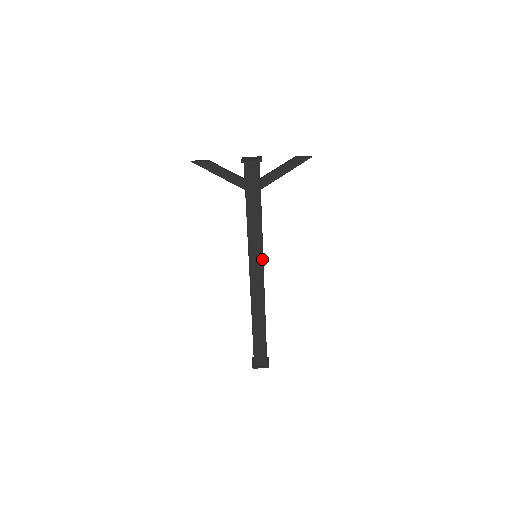
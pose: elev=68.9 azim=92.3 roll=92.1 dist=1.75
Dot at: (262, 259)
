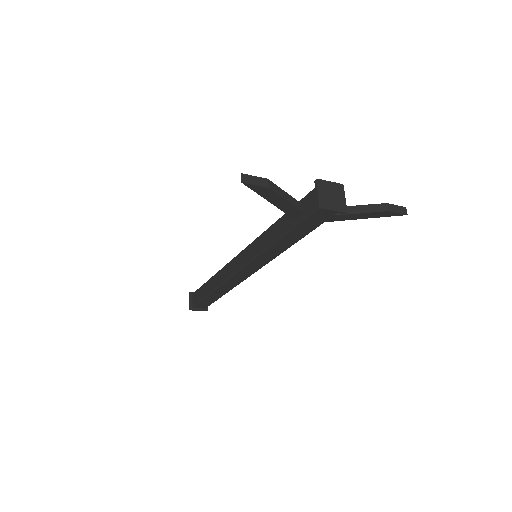
Dot at: occluded
